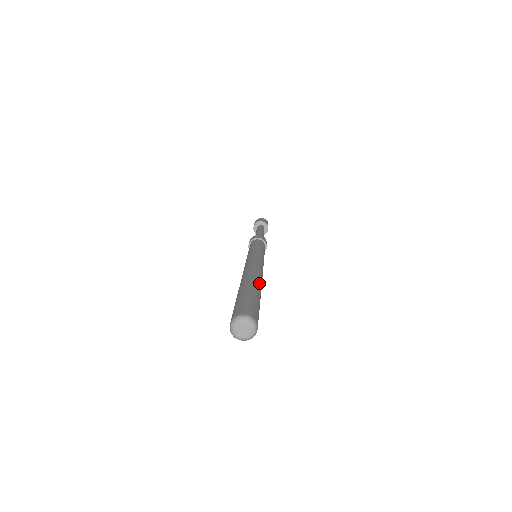
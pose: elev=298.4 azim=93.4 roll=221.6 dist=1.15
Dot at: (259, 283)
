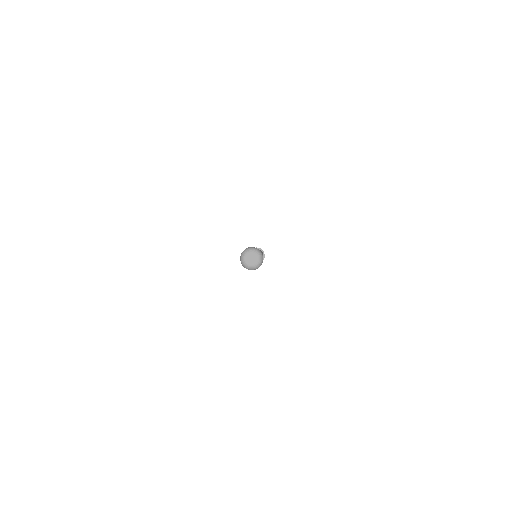
Dot at: occluded
